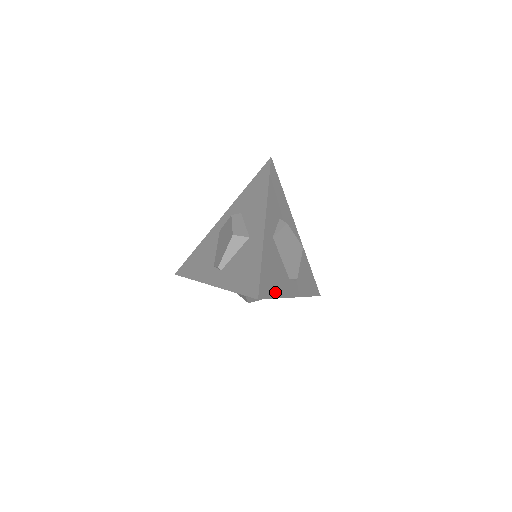
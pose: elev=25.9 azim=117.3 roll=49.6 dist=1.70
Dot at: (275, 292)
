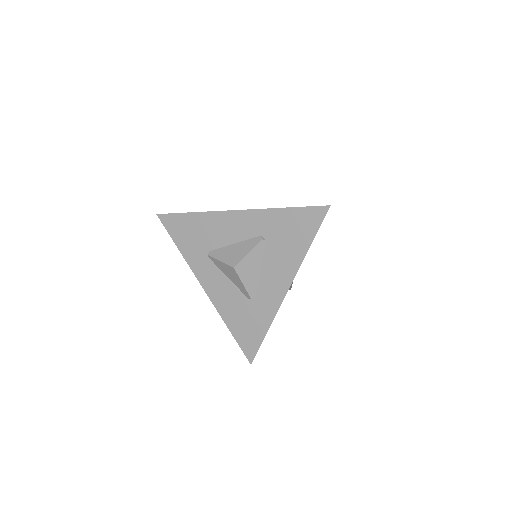
Dot at: occluded
